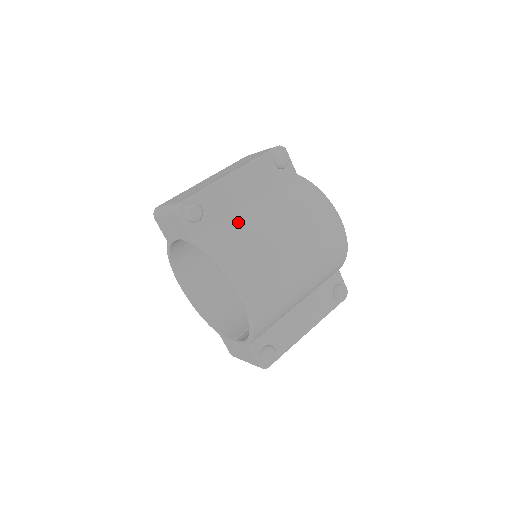
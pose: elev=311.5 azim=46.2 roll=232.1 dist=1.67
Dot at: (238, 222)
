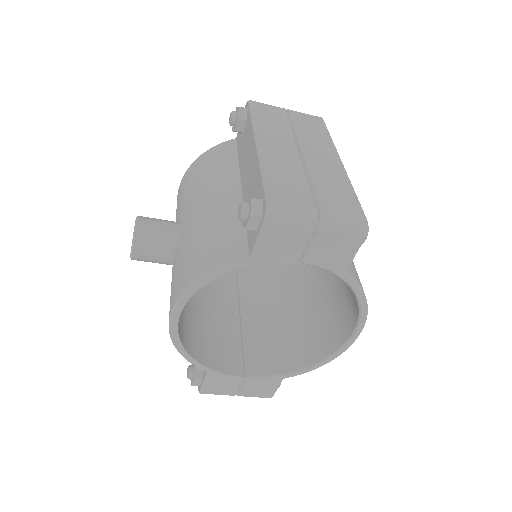
Dot at: occluded
